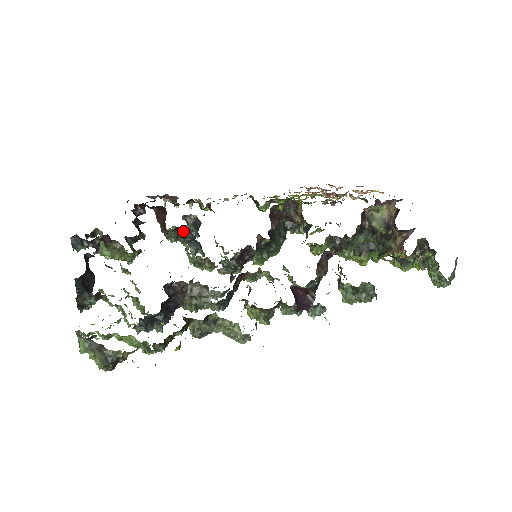
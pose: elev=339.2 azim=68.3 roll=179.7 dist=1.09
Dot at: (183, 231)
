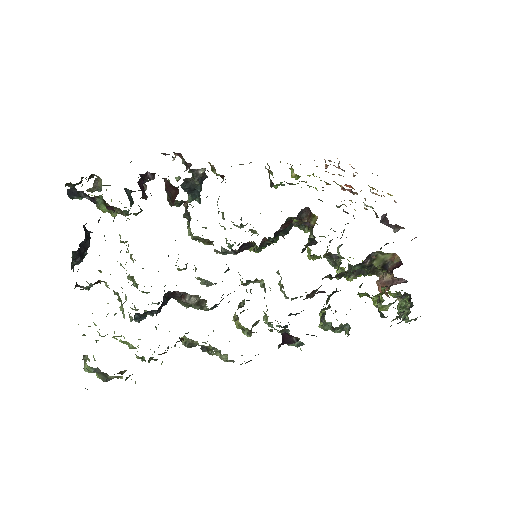
Dot at: (186, 182)
